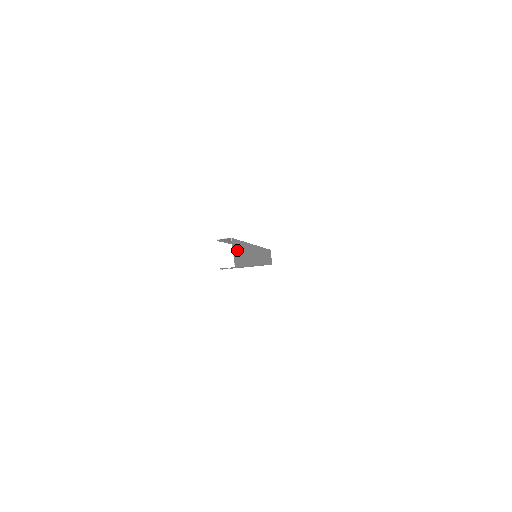
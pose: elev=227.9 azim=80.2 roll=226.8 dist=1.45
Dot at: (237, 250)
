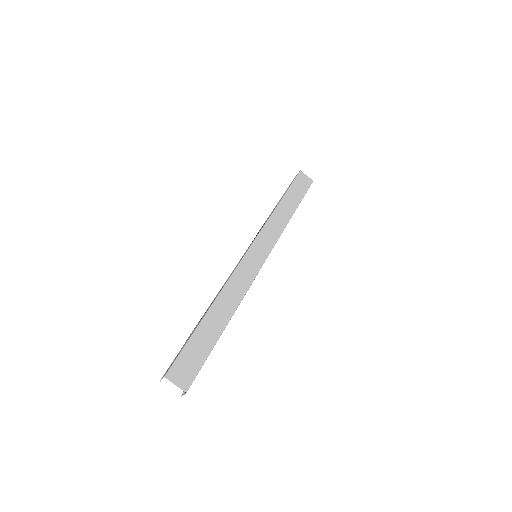
Dot at: (186, 362)
